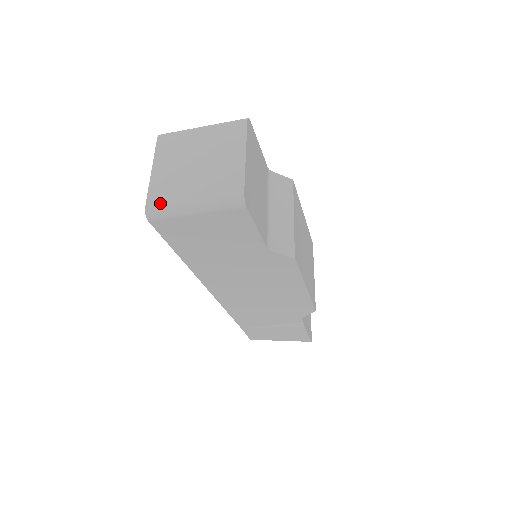
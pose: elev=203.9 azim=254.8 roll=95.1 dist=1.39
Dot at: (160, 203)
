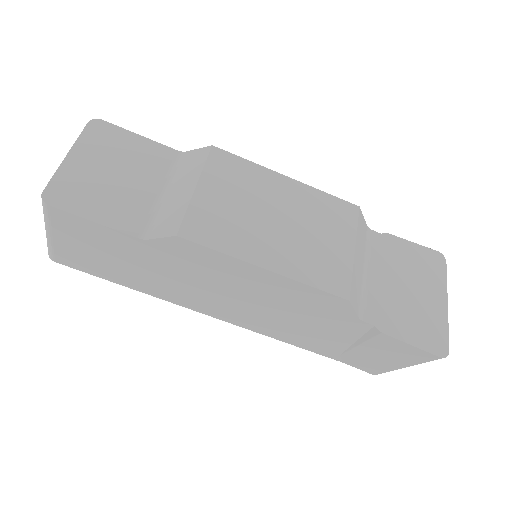
Dot at: occluded
